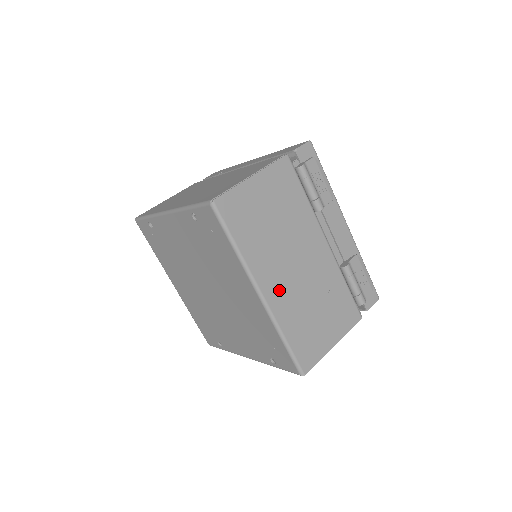
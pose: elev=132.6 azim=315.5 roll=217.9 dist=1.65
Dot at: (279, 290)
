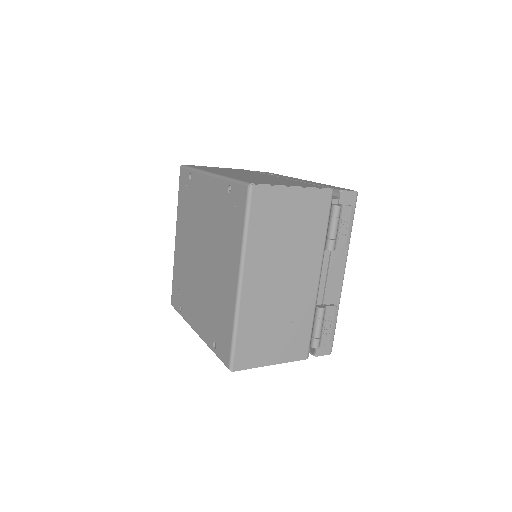
Dot at: (257, 289)
